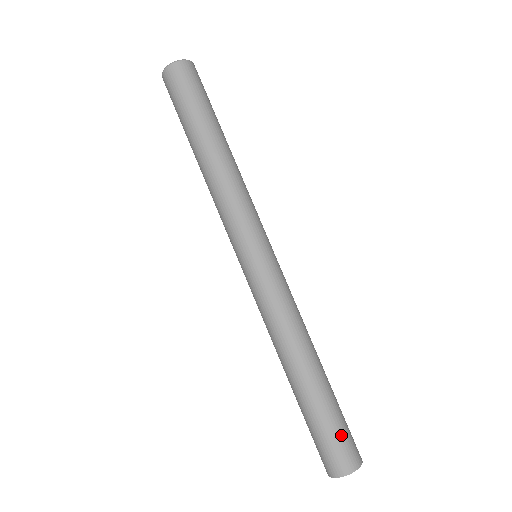
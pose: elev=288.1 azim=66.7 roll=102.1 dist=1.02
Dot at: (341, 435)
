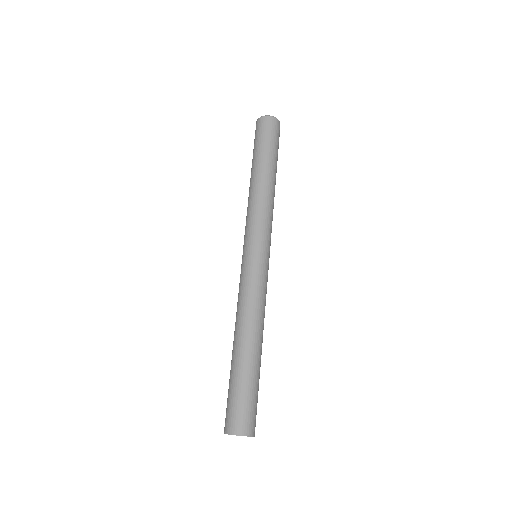
Dot at: (245, 404)
